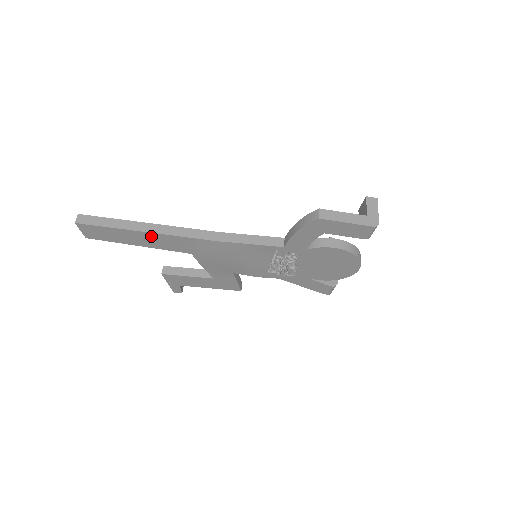
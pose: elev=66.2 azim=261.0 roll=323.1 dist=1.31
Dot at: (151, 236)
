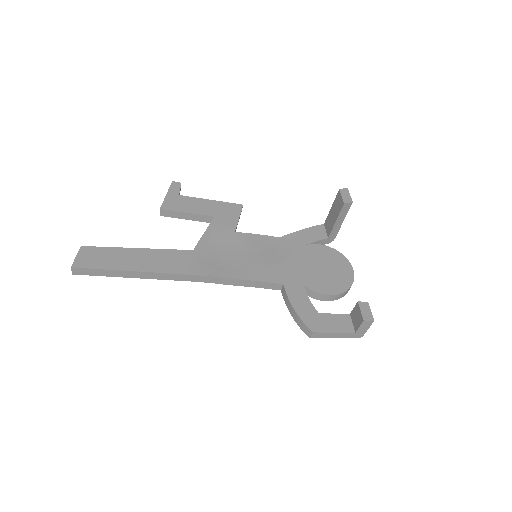
Dot at: occluded
